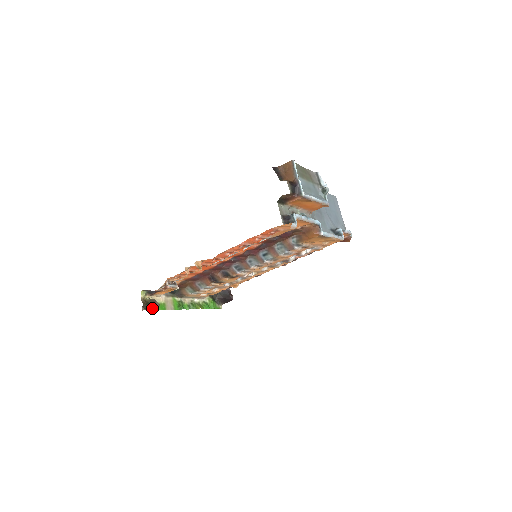
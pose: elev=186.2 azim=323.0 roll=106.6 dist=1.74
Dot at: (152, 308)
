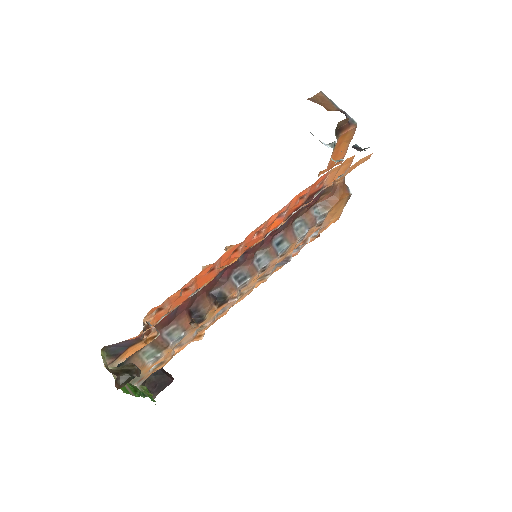
Dot at: occluded
